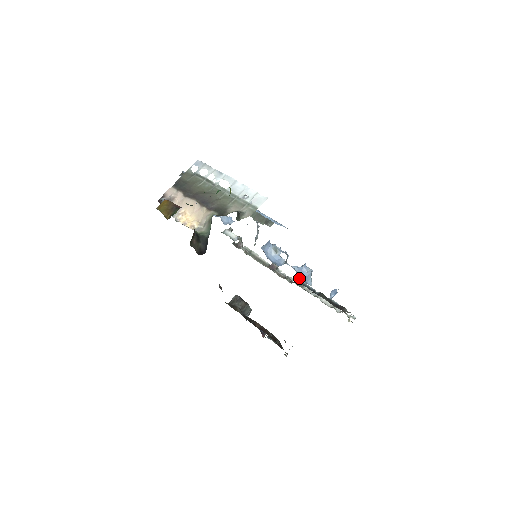
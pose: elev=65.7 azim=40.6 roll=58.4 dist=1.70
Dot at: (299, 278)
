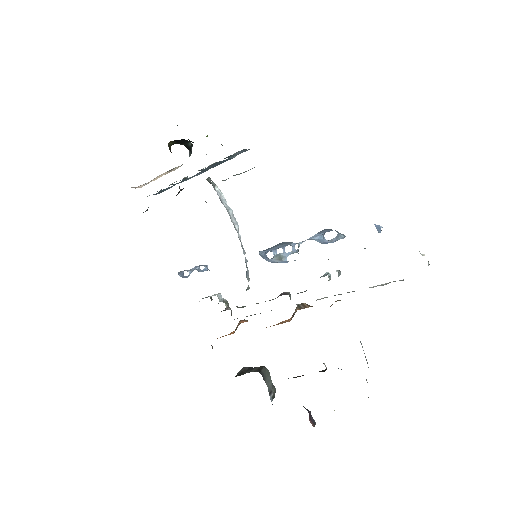
Dot at: (325, 274)
